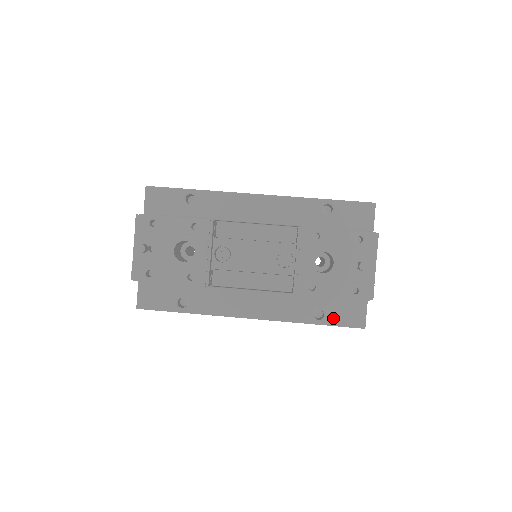
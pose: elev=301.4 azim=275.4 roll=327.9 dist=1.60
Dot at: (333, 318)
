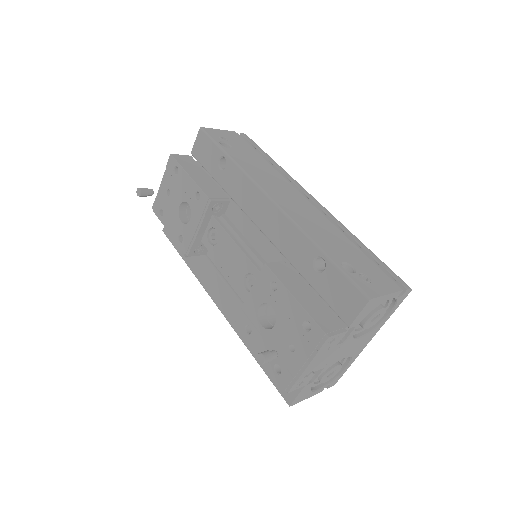
Dot at: occluded
